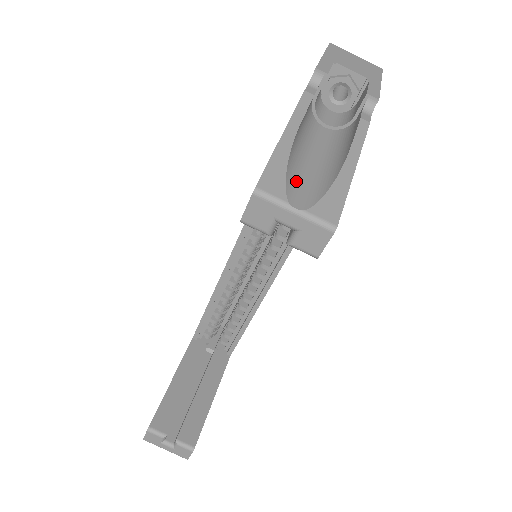
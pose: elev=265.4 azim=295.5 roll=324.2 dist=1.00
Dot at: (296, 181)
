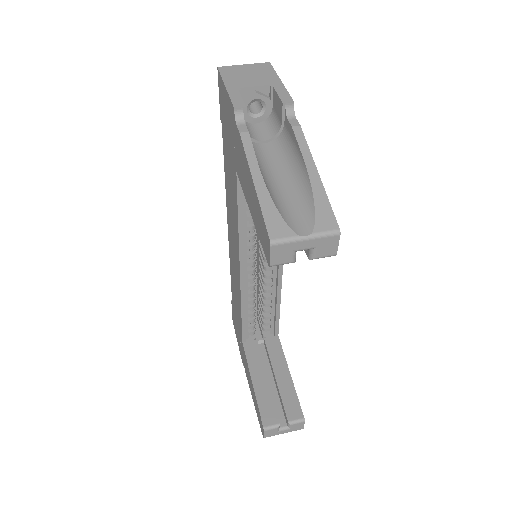
Dot at: (287, 212)
